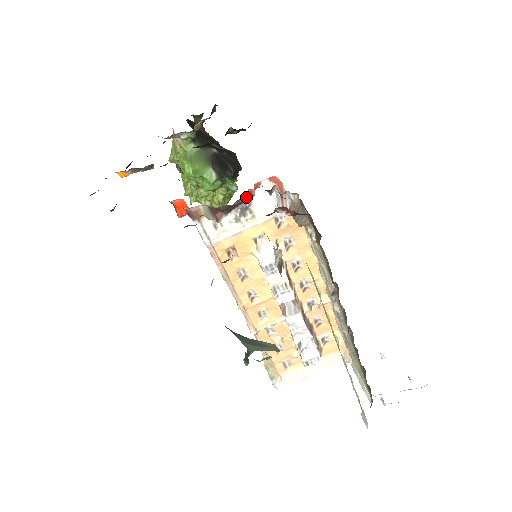
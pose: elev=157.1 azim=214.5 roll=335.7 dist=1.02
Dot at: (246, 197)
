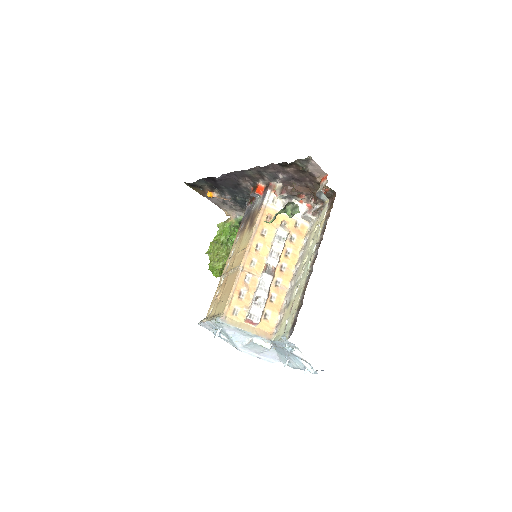
Dot at: (298, 196)
